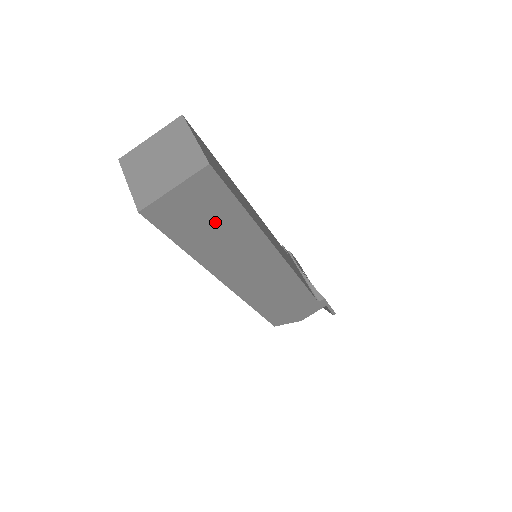
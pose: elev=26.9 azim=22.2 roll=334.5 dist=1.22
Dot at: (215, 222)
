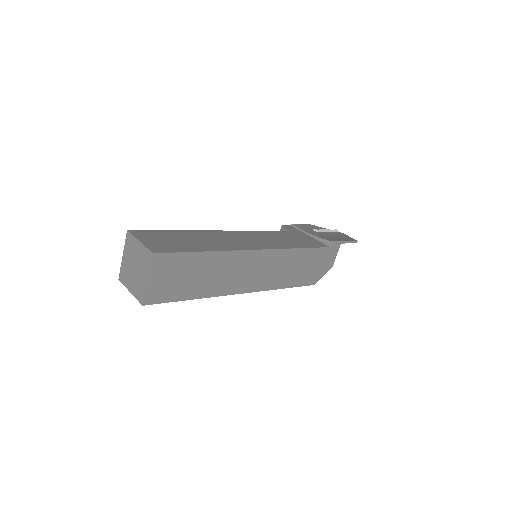
Dot at: (193, 272)
